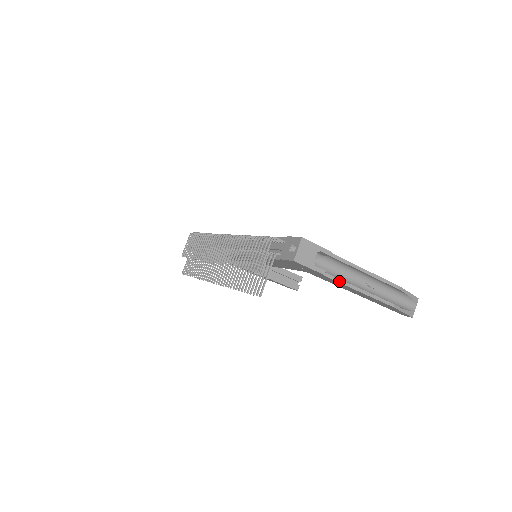
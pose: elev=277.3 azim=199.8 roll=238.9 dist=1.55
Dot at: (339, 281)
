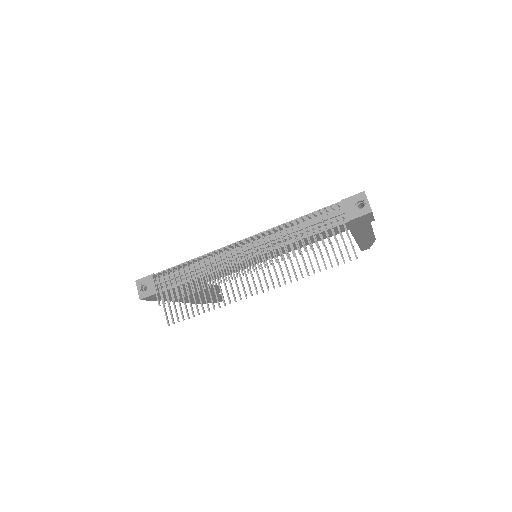
Dot at: (371, 225)
